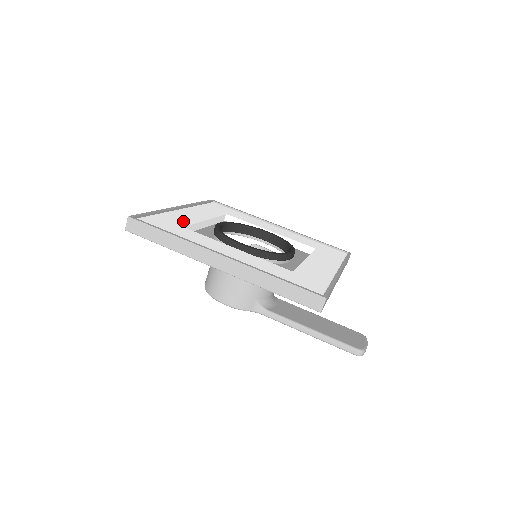
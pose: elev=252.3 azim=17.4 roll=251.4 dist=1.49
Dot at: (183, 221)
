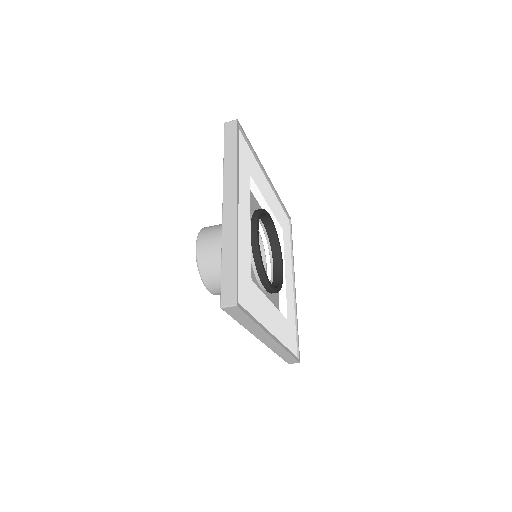
Dot at: (248, 257)
